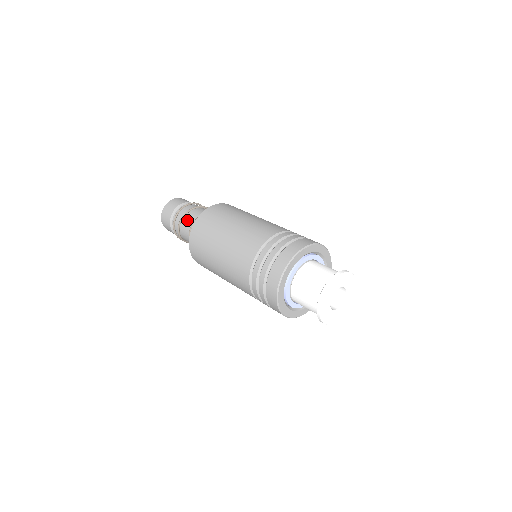
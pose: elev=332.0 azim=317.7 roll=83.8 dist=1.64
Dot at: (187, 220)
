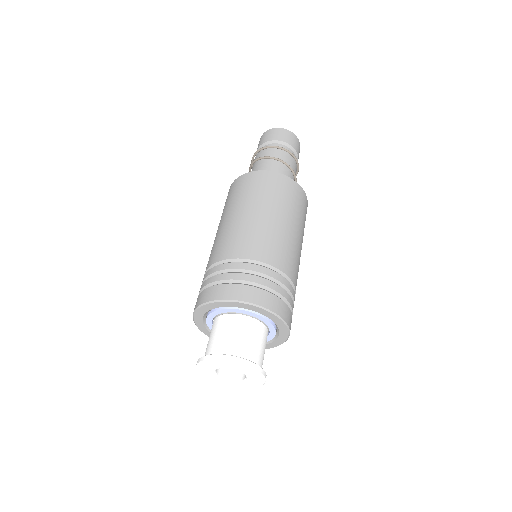
Dot at: occluded
